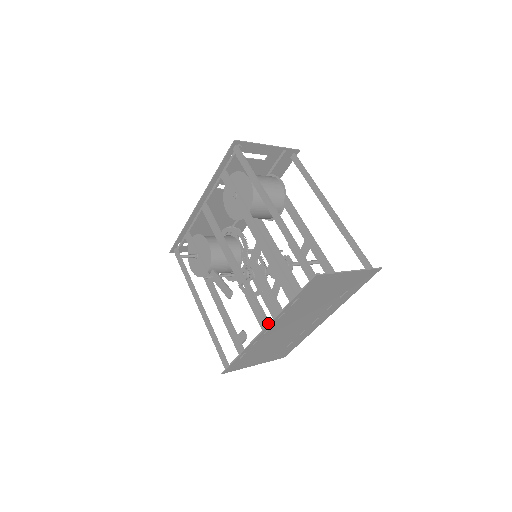
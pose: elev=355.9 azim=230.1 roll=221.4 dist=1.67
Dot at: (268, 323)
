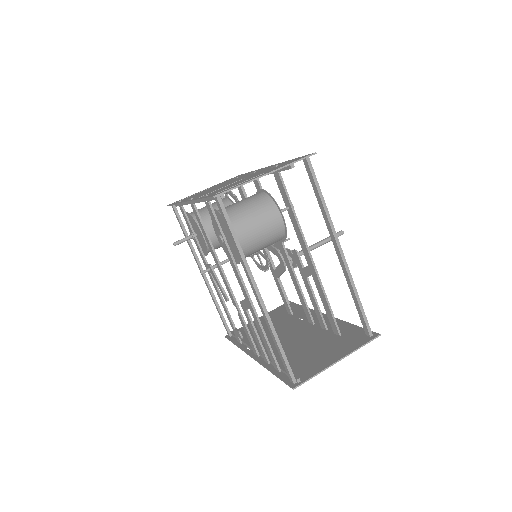
Dot at: occluded
